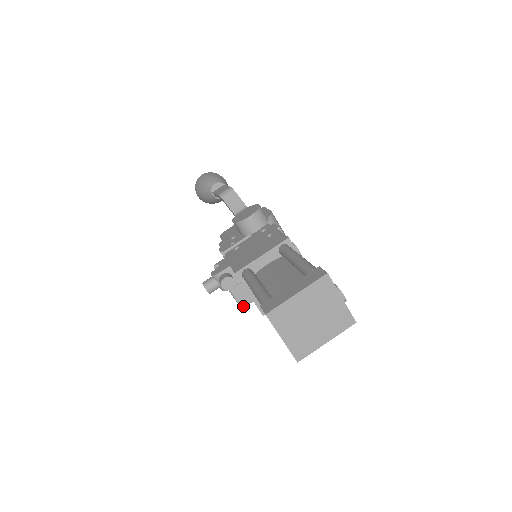
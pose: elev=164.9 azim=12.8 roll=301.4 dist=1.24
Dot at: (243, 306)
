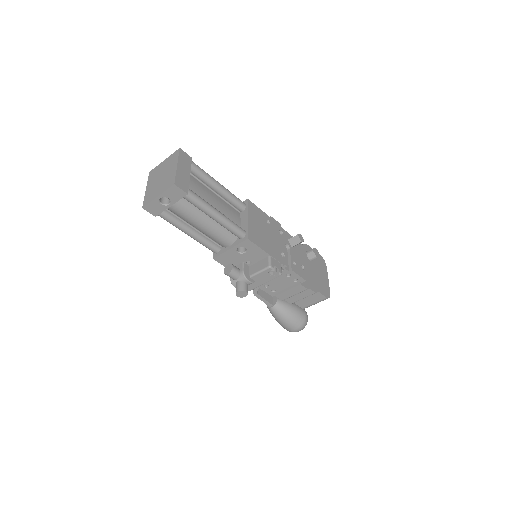
Dot at: (268, 265)
